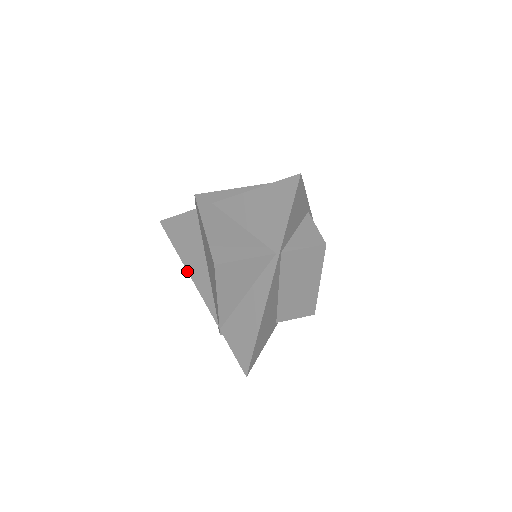
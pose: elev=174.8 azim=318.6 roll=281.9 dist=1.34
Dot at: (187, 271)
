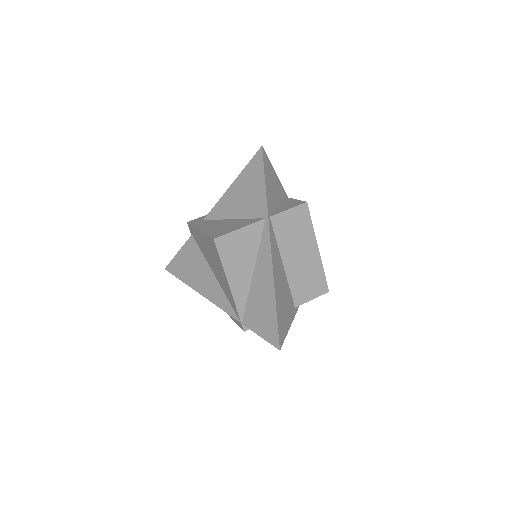
Dot at: occluded
